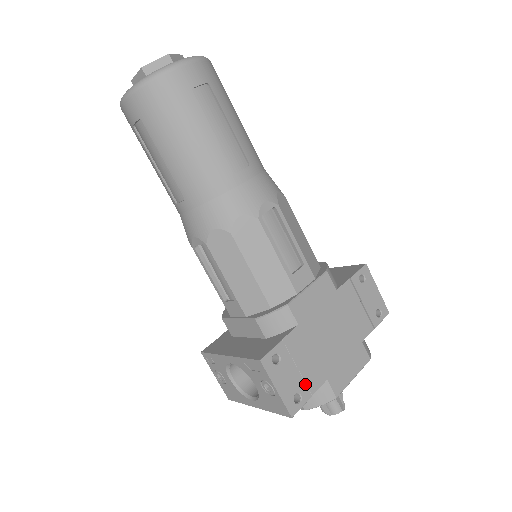
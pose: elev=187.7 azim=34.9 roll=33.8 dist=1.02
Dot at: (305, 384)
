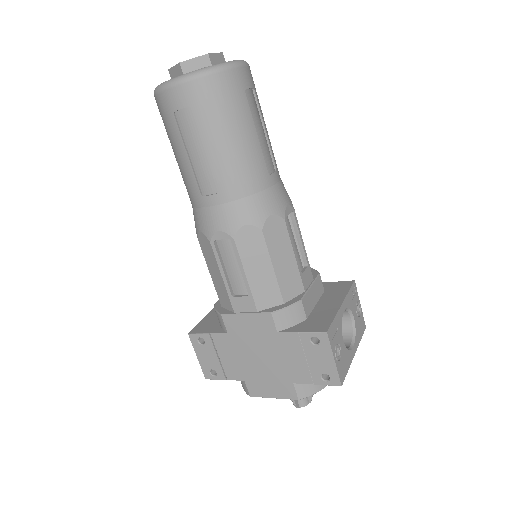
Dot at: (222, 370)
